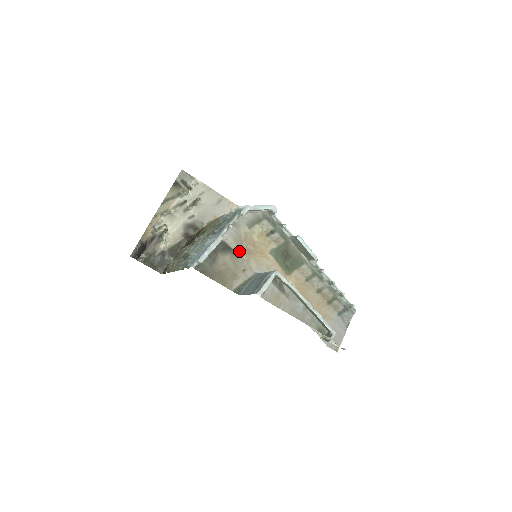
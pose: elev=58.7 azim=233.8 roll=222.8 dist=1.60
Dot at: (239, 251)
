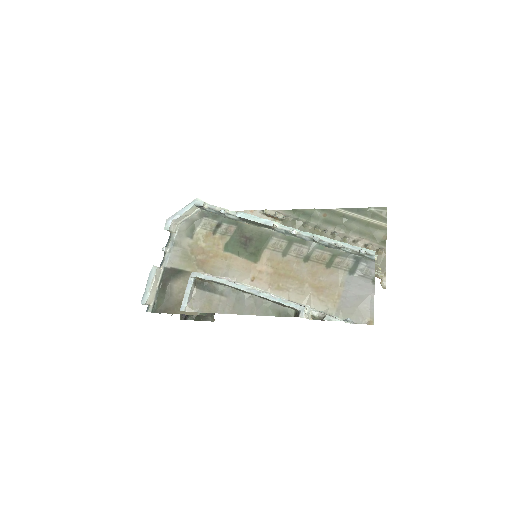
Dot at: (191, 268)
